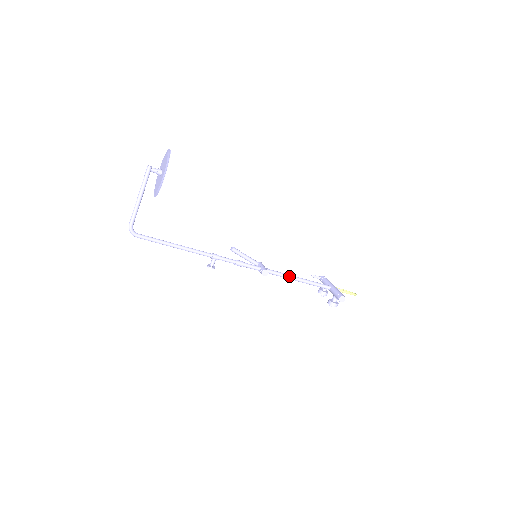
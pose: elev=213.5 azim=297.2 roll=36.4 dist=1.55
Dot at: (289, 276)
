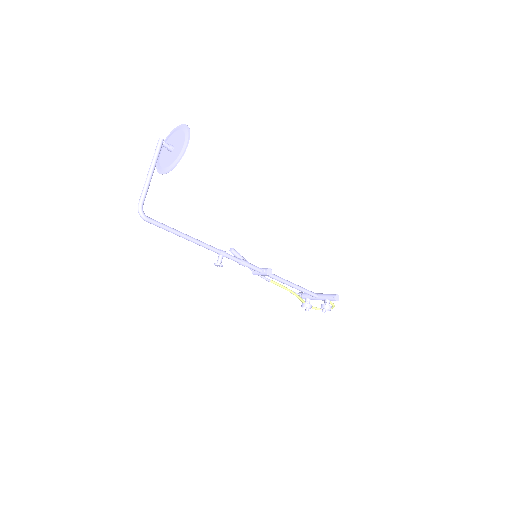
Dot at: (285, 280)
